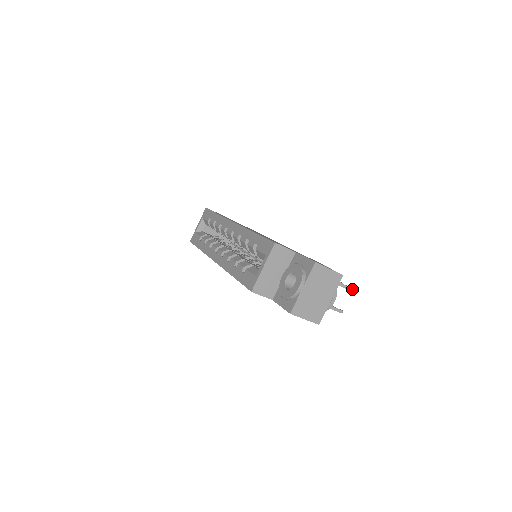
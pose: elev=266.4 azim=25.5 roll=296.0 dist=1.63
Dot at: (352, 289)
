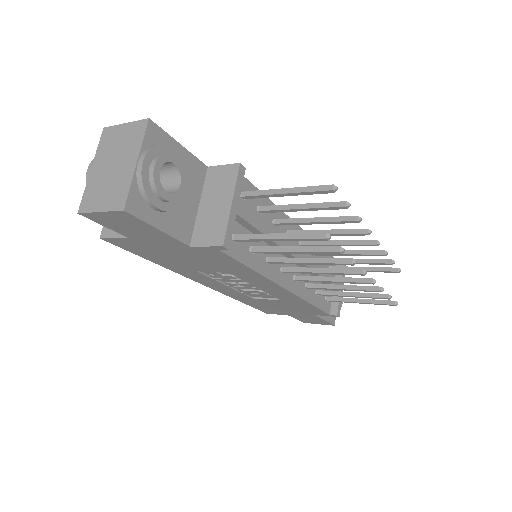
Dot at: (330, 187)
